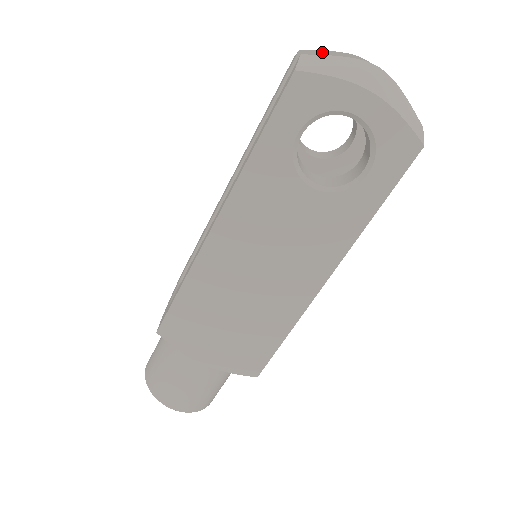
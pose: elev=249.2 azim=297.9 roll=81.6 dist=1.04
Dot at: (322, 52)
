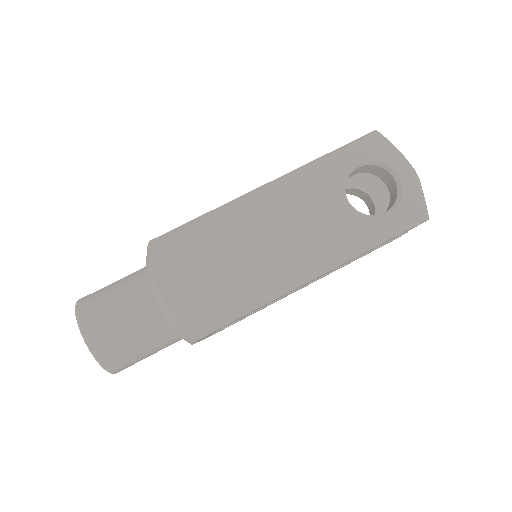
Dot at: occluded
